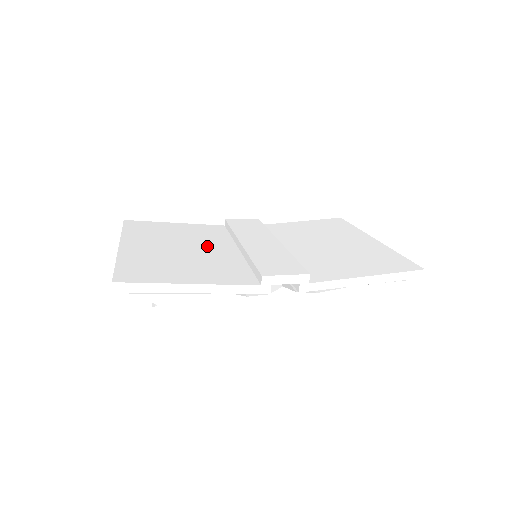
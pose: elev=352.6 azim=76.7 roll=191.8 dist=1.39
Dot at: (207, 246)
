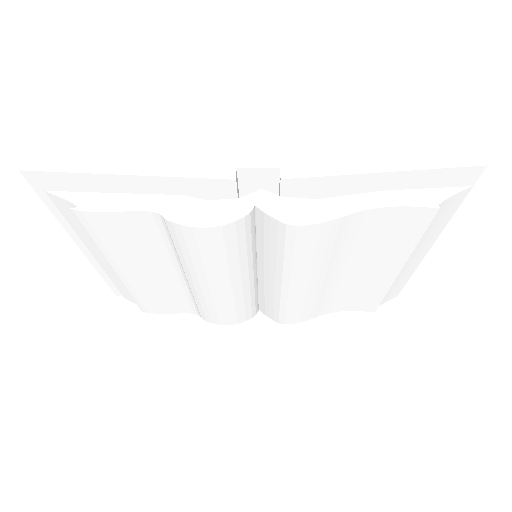
Dot at: occluded
